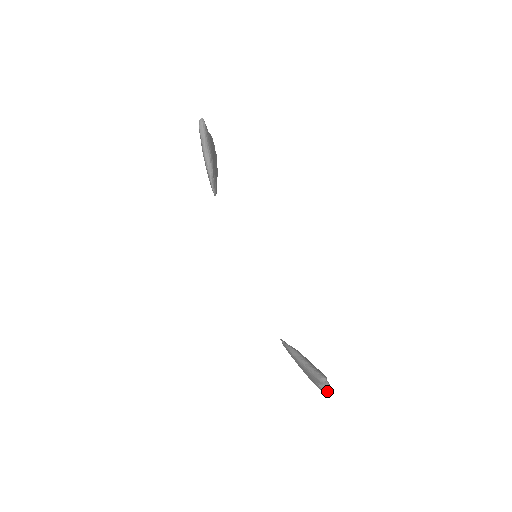
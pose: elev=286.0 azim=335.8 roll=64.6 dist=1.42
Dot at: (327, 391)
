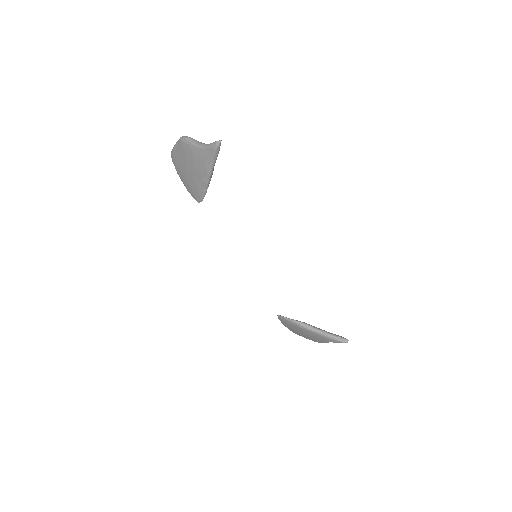
Dot at: occluded
